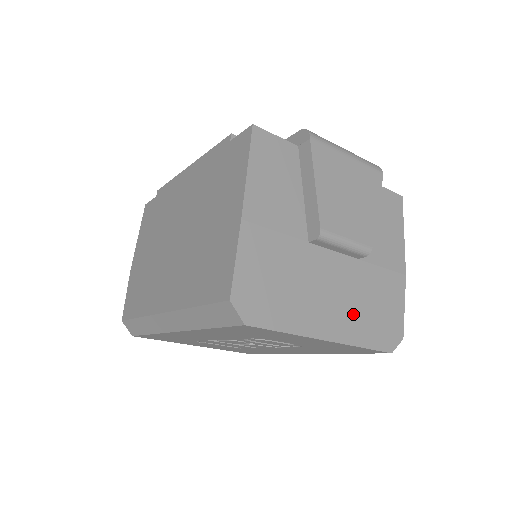
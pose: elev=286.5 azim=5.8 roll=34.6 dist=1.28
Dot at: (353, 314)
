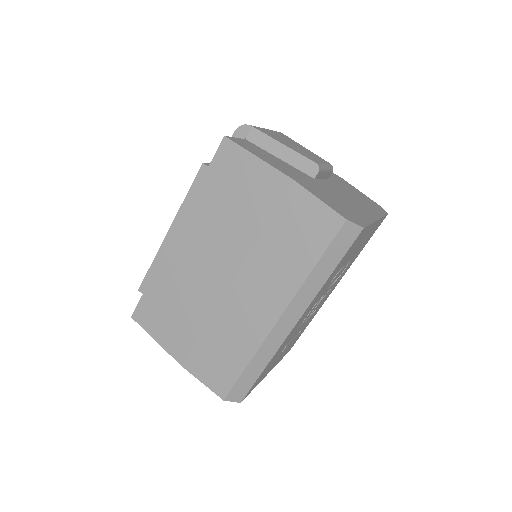
Dot at: (362, 204)
